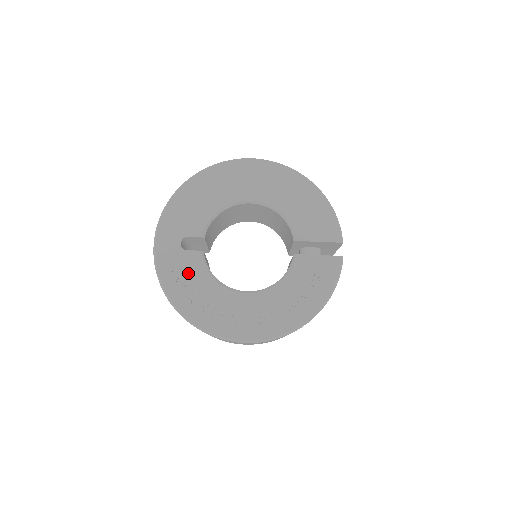
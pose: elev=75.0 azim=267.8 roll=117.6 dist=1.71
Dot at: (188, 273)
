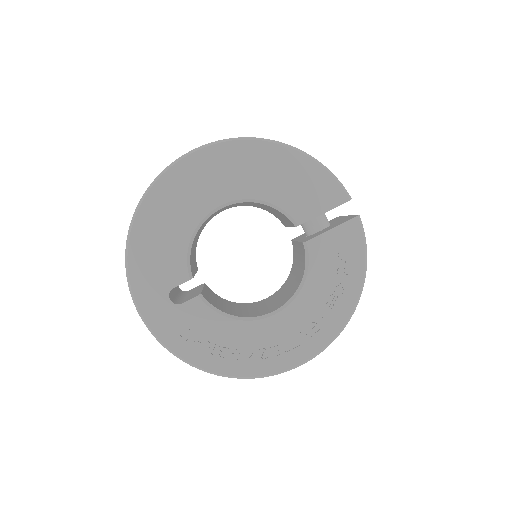
Dot at: (198, 328)
